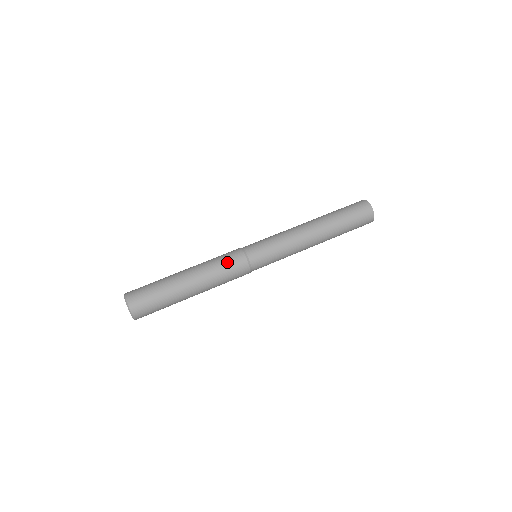
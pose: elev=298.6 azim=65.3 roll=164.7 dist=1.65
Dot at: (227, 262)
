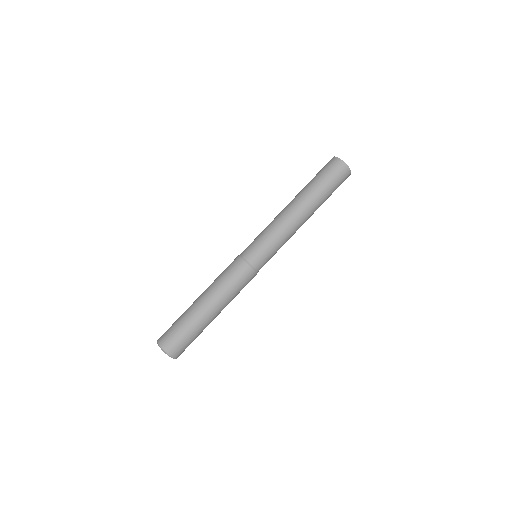
Dot at: (232, 276)
